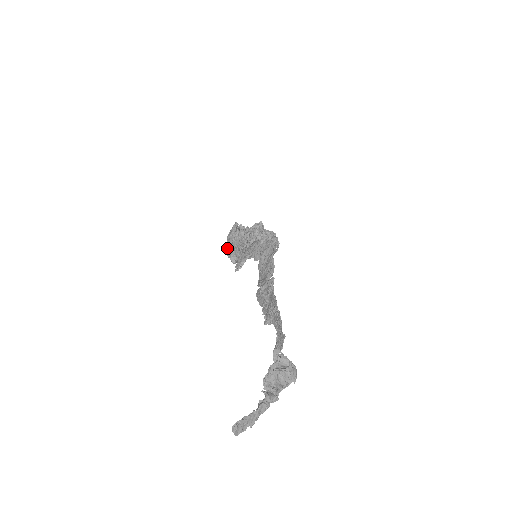
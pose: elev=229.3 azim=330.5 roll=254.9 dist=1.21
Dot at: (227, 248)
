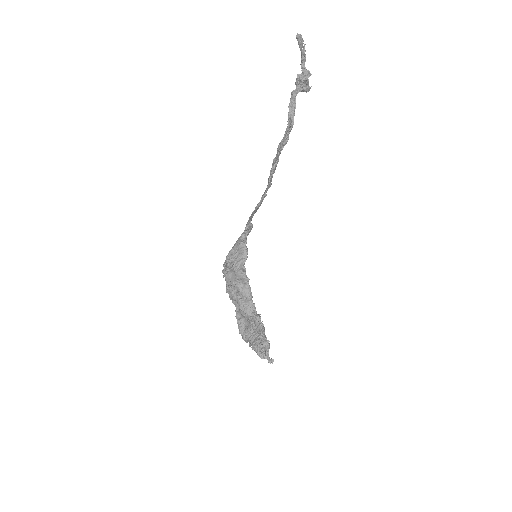
Dot at: (232, 266)
